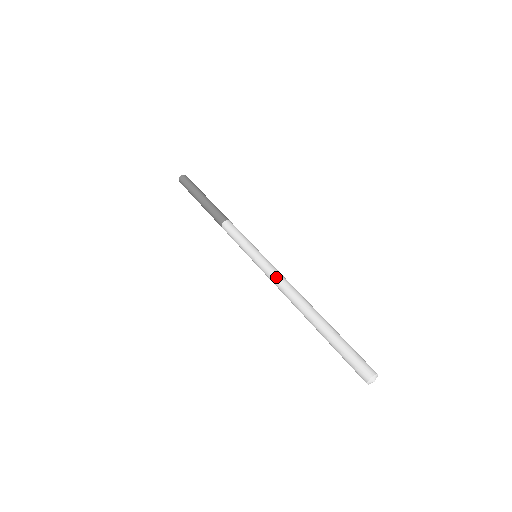
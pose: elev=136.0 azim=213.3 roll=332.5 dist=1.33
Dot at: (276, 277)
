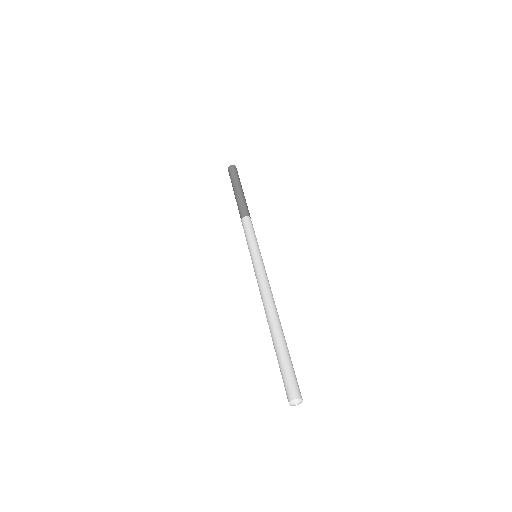
Dot at: (261, 280)
